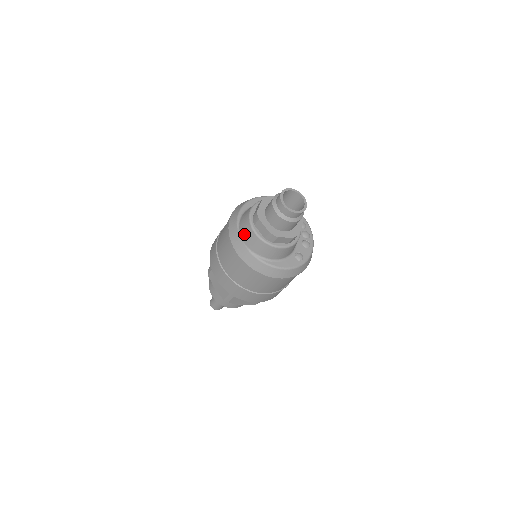
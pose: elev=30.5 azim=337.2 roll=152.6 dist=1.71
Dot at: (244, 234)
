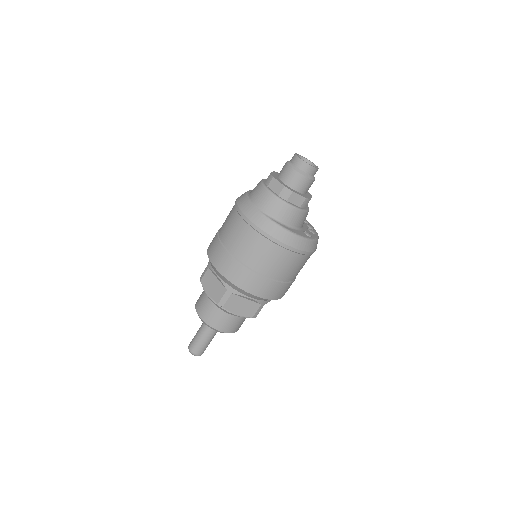
Dot at: (256, 197)
